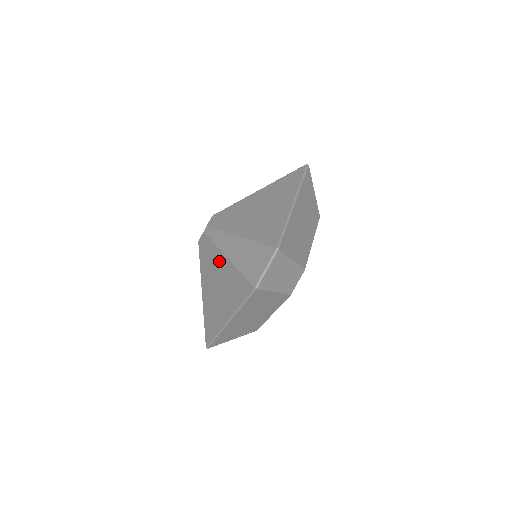
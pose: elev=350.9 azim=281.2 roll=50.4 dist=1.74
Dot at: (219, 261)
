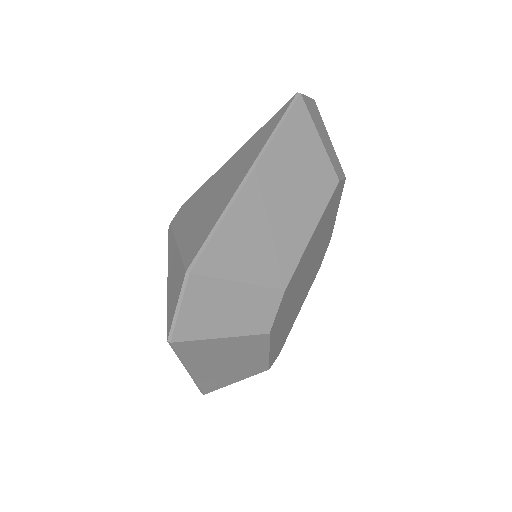
Dot at: occluded
